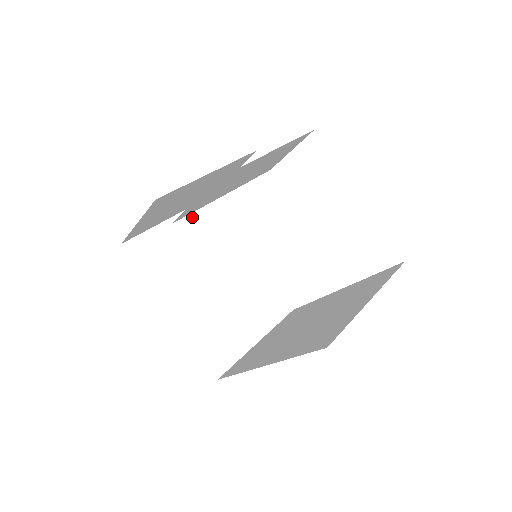
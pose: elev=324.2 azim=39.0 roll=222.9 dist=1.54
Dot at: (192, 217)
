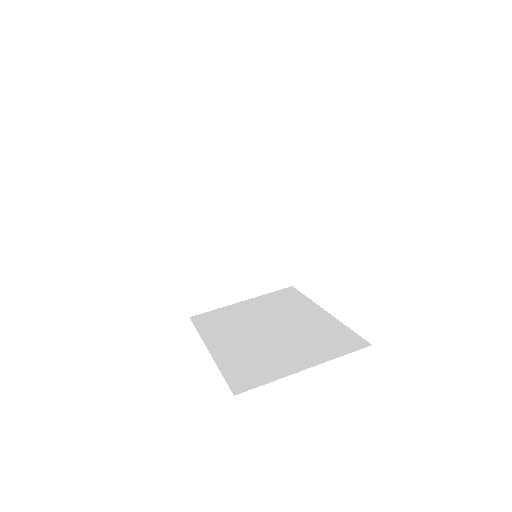
Dot at: (239, 168)
